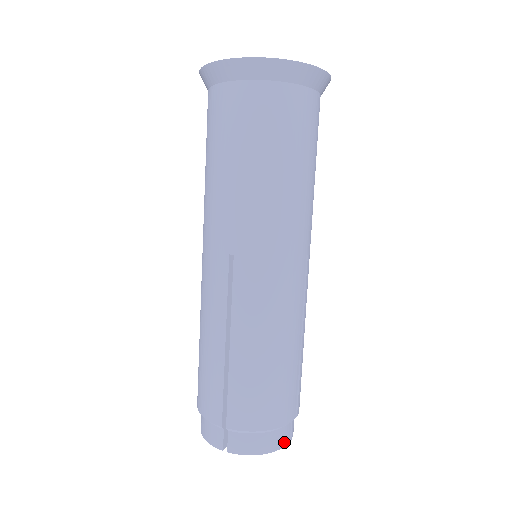
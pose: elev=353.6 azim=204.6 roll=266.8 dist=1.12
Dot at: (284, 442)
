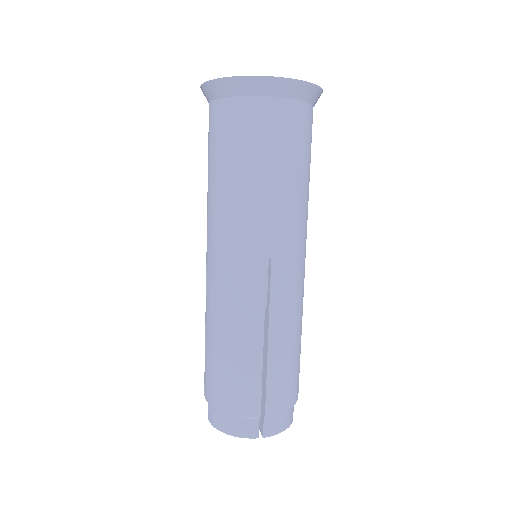
Dot at: (248, 434)
